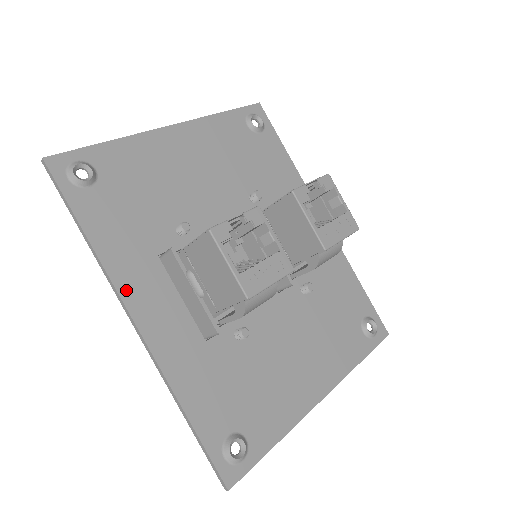
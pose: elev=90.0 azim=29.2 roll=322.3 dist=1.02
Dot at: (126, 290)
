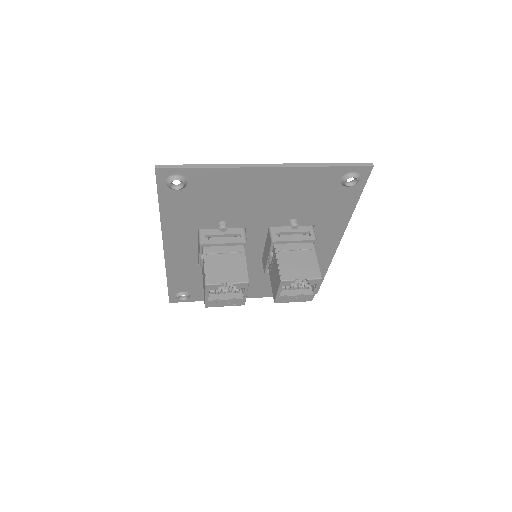
Dot at: (168, 237)
